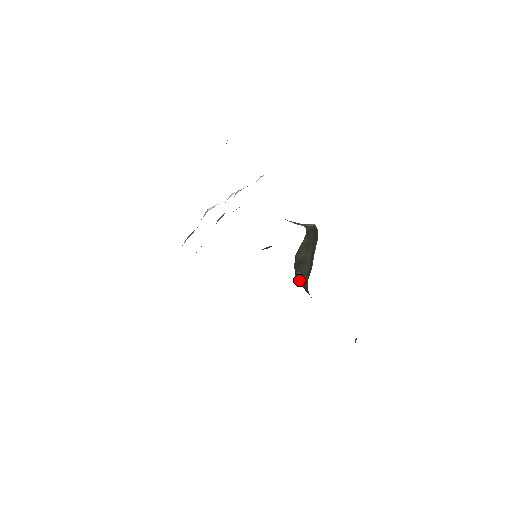
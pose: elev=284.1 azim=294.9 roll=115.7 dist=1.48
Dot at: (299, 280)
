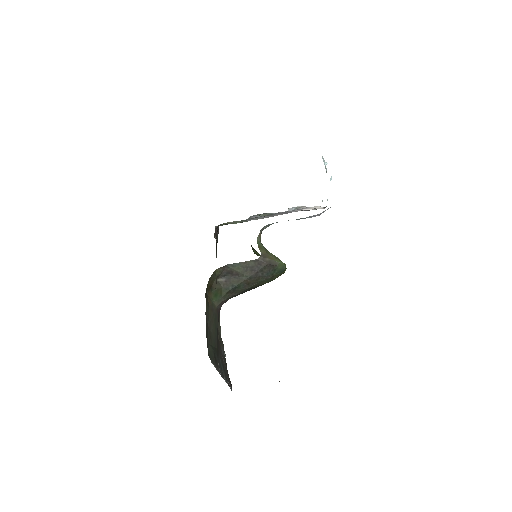
Dot at: (220, 283)
